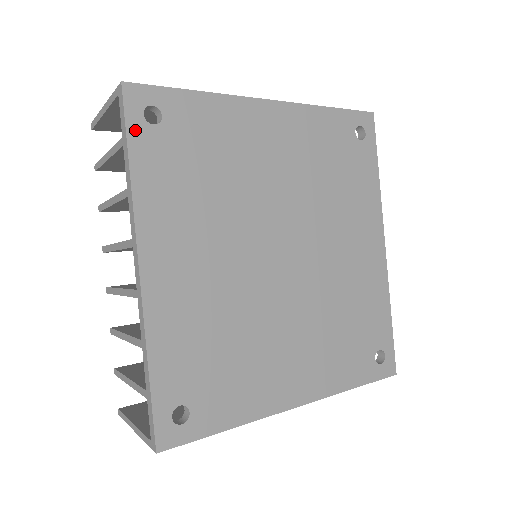
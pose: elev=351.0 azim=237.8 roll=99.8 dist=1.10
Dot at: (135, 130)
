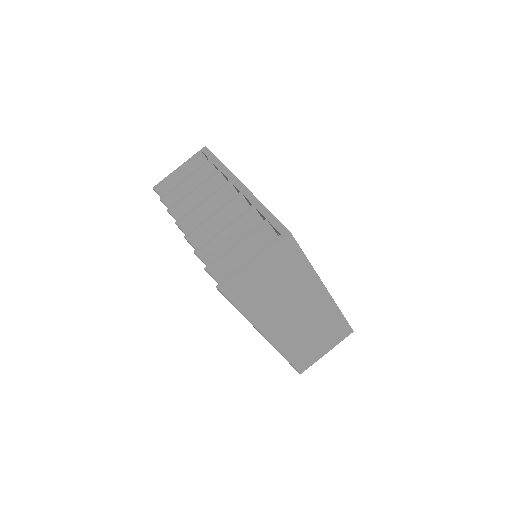
Dot at: occluded
